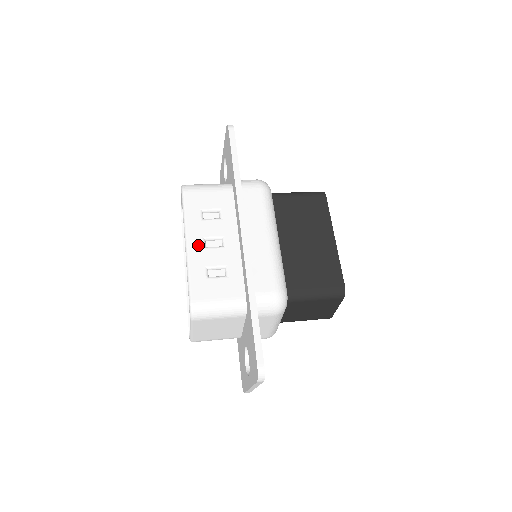
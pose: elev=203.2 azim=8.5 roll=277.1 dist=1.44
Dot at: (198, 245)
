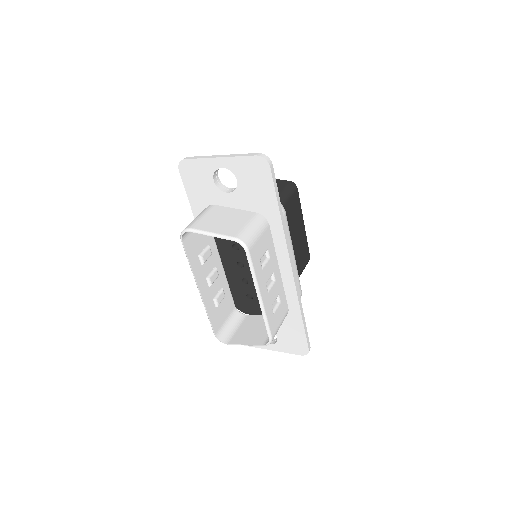
Dot at: (266, 293)
